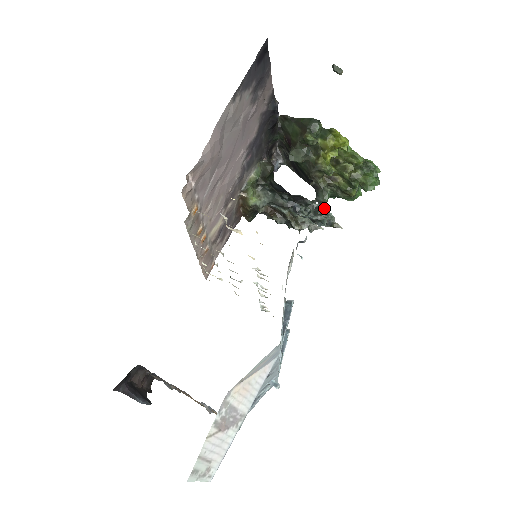
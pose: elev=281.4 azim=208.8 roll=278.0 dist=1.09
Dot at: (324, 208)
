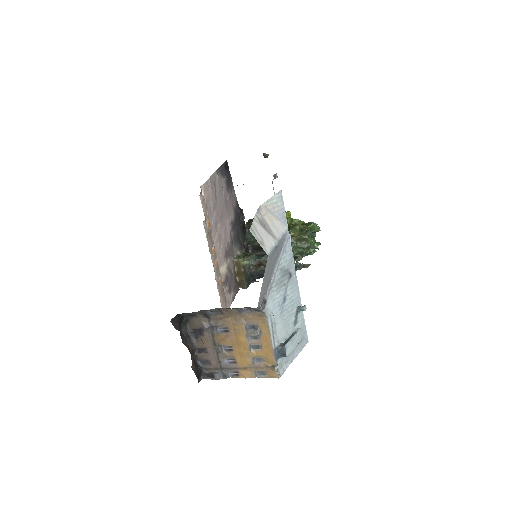
Dot at: occluded
